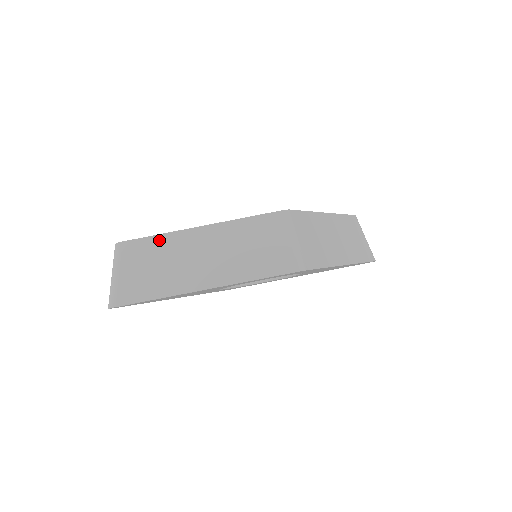
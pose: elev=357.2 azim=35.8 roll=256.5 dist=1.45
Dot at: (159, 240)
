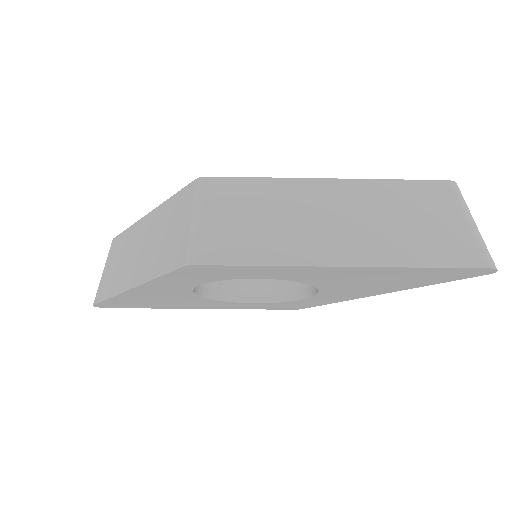
Dot at: (126, 234)
